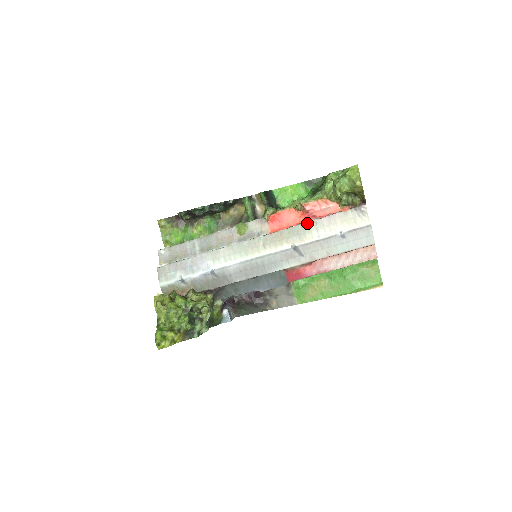
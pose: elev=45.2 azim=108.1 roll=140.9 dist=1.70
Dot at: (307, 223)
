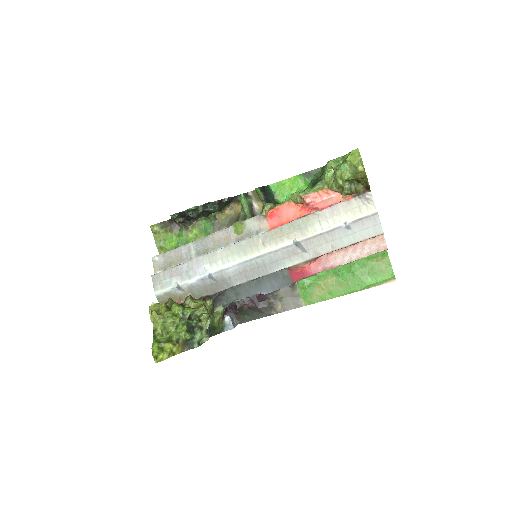
Dot at: (308, 216)
